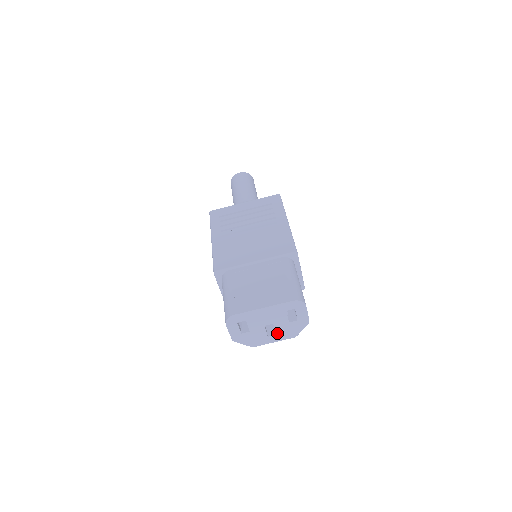
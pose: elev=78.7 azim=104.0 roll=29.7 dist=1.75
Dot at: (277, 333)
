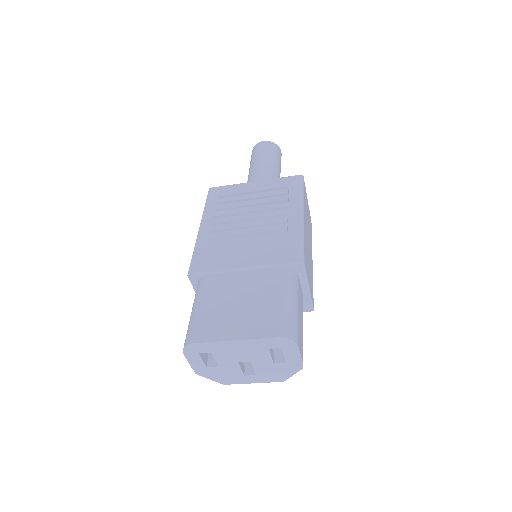
Dot at: (257, 373)
